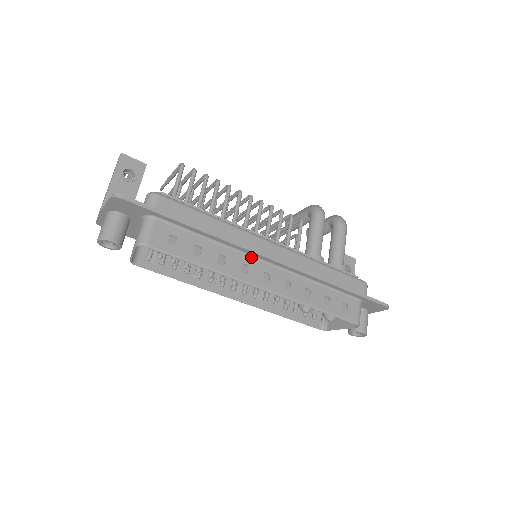
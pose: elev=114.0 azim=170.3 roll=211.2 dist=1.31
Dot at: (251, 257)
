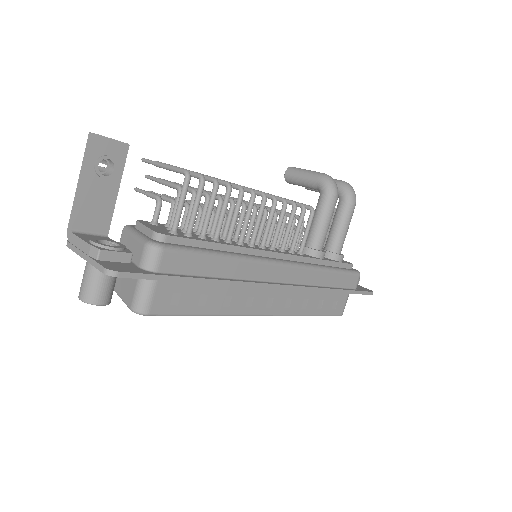
Dot at: occluded
